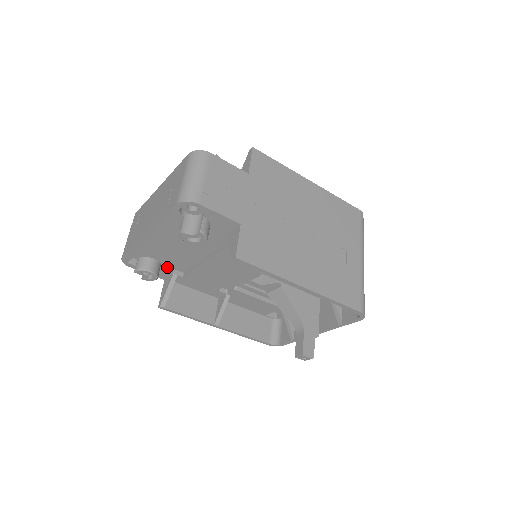
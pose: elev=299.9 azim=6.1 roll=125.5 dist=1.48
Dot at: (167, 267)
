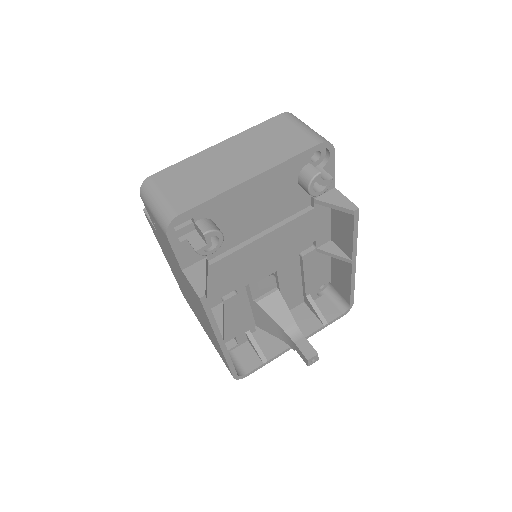
Dot at: occluded
